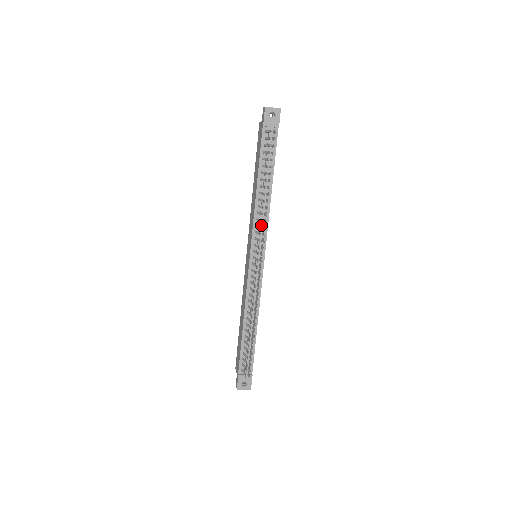
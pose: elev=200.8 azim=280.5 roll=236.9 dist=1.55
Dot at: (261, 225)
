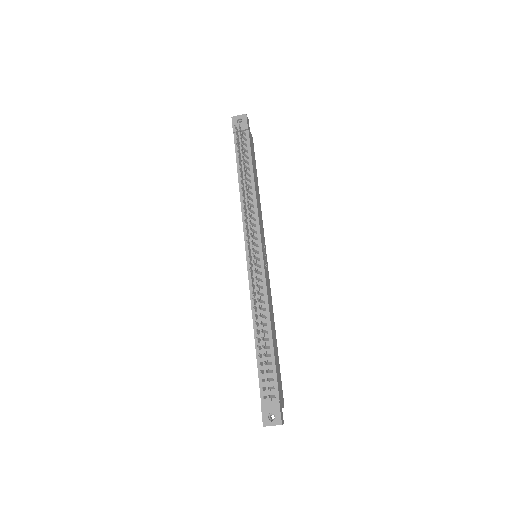
Dot at: (250, 218)
